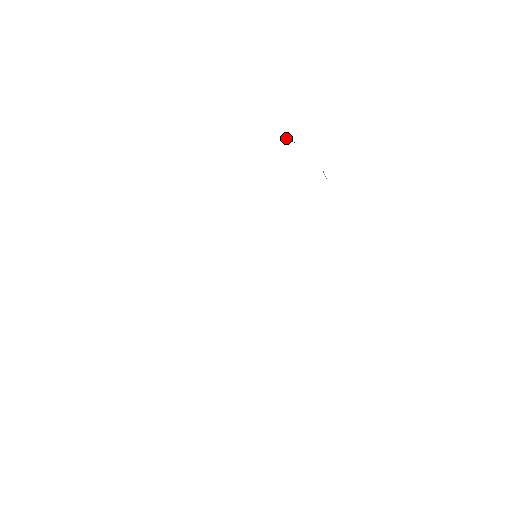
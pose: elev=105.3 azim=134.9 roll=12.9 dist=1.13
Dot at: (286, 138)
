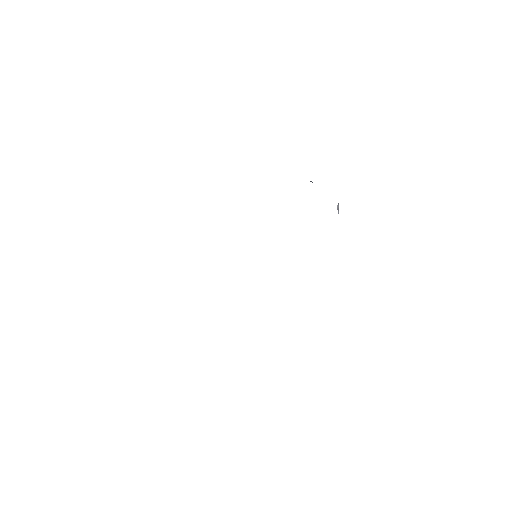
Dot at: (310, 181)
